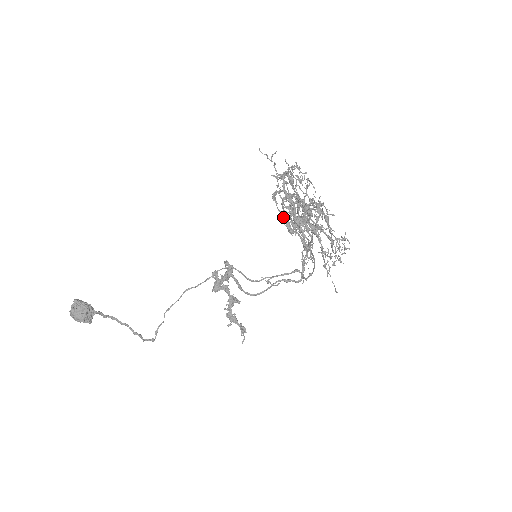
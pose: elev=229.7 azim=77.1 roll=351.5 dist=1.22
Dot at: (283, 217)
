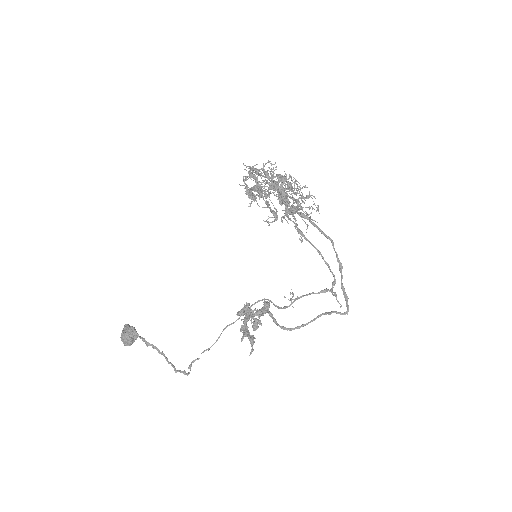
Dot at: occluded
